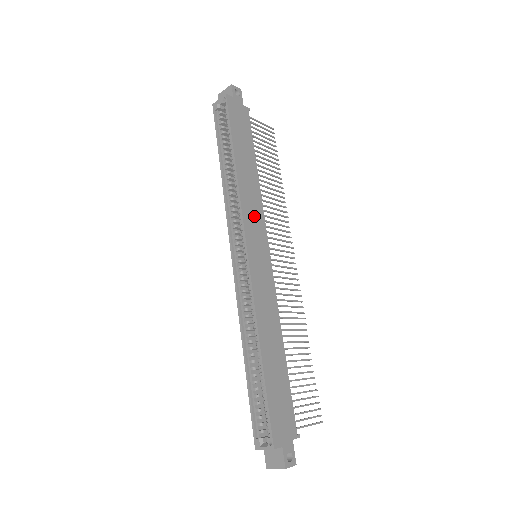
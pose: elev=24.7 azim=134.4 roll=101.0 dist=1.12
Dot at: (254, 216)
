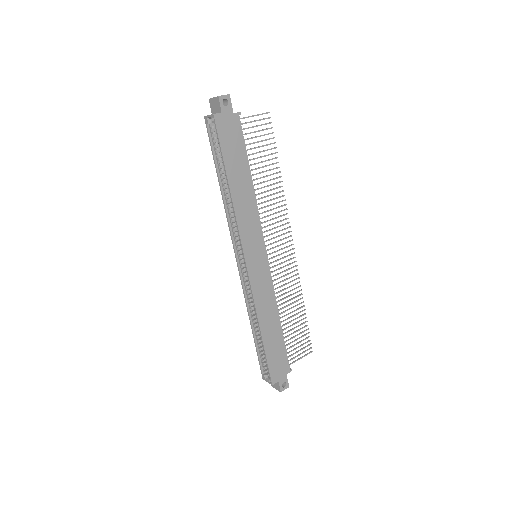
Dot at: (251, 229)
